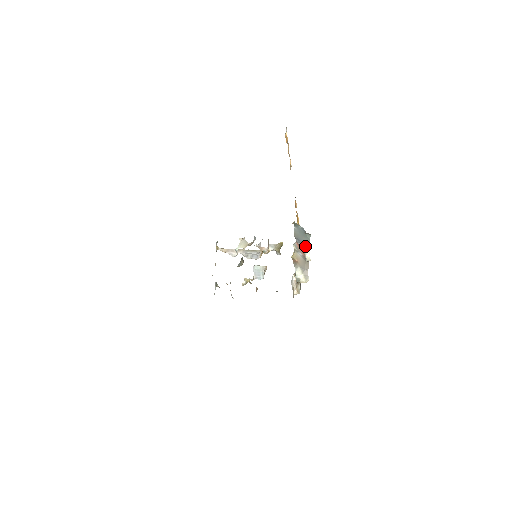
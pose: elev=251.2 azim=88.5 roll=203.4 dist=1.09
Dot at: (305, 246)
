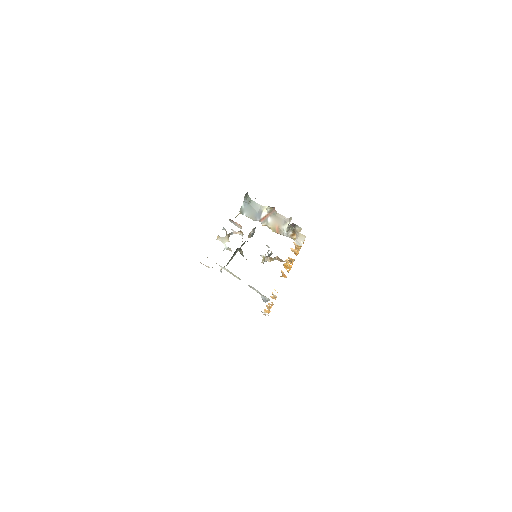
Dot at: (262, 210)
